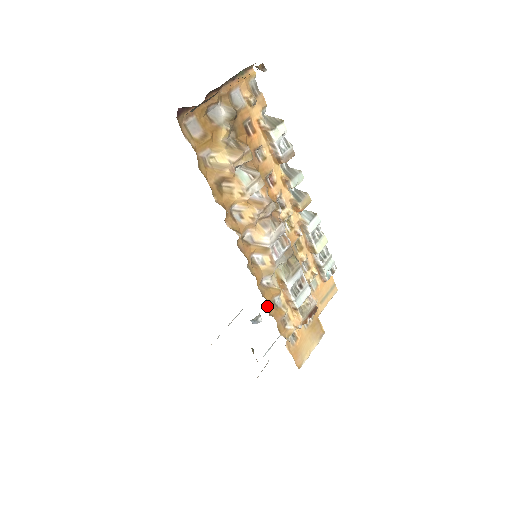
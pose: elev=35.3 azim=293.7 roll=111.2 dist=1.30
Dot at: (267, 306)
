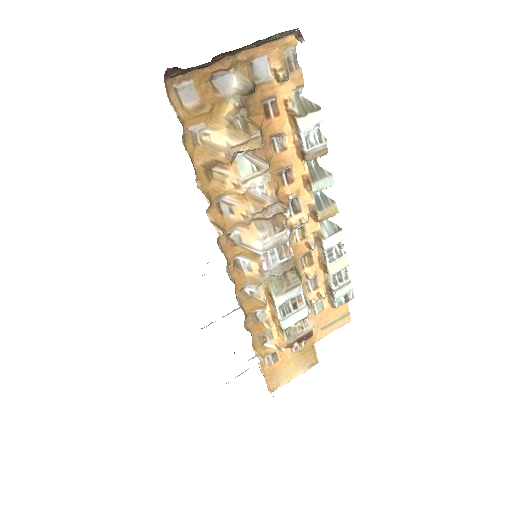
Dot at: occluded
